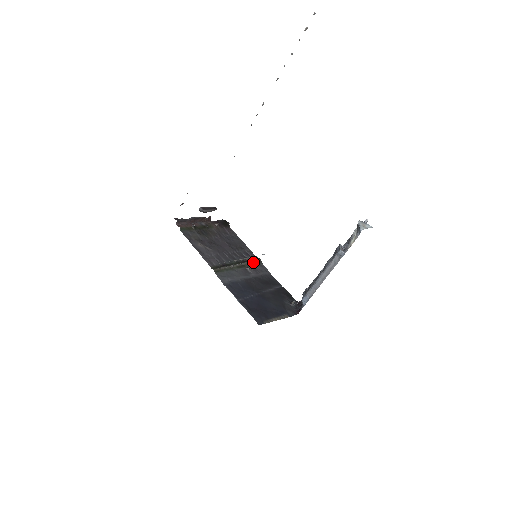
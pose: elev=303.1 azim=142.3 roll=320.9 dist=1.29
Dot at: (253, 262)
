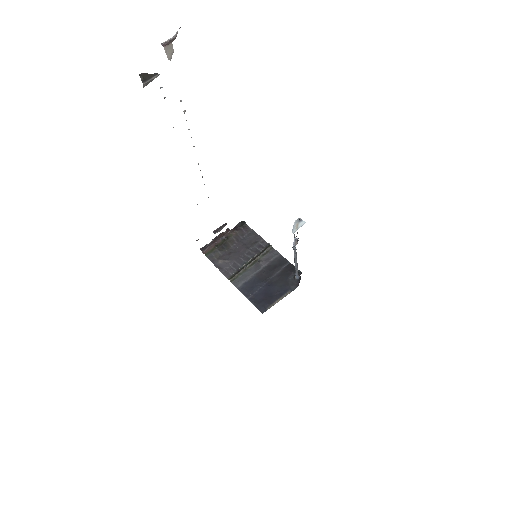
Dot at: (264, 252)
